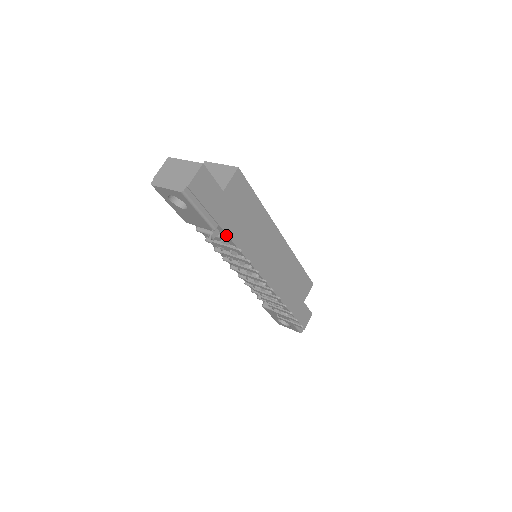
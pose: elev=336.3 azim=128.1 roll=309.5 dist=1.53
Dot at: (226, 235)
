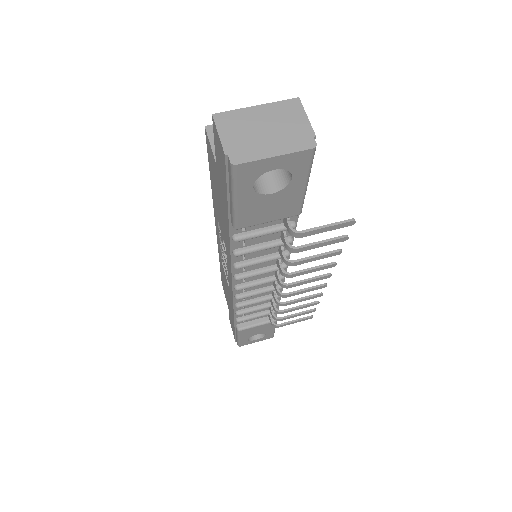
Dot at: (295, 220)
